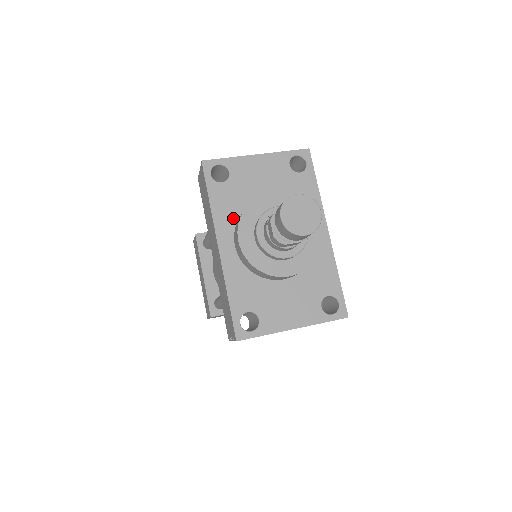
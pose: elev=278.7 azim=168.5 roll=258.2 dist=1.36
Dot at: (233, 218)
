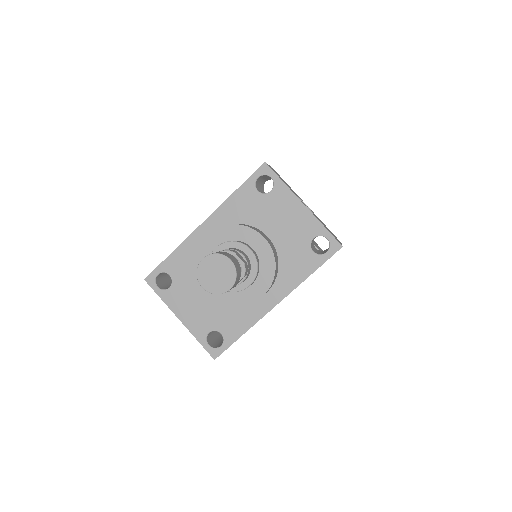
Dot at: (234, 219)
